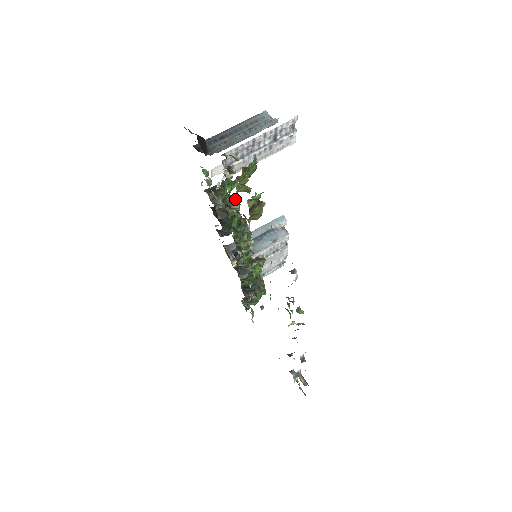
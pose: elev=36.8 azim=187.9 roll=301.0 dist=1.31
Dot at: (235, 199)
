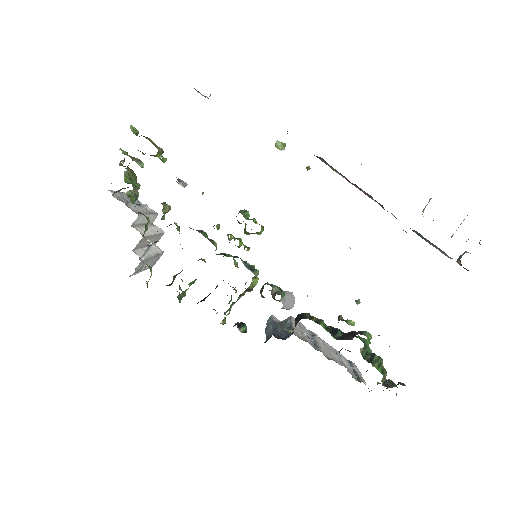
Dot at: occluded
